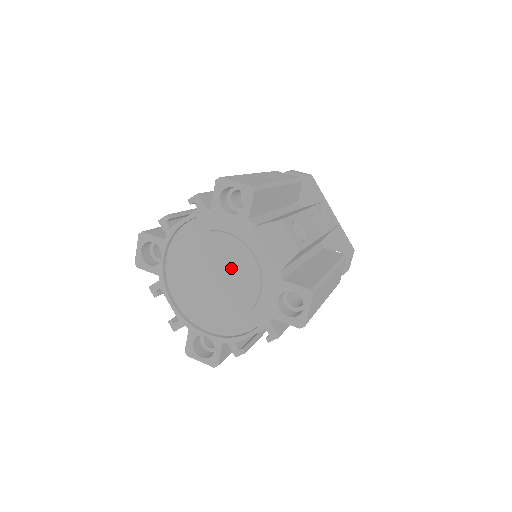
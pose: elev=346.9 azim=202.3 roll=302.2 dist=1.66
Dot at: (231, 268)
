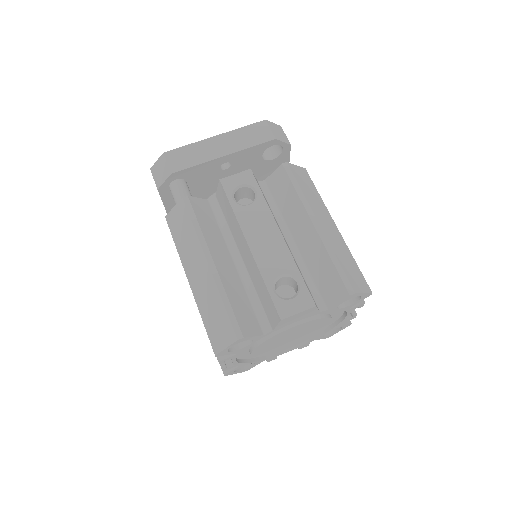
Dot at: (292, 334)
